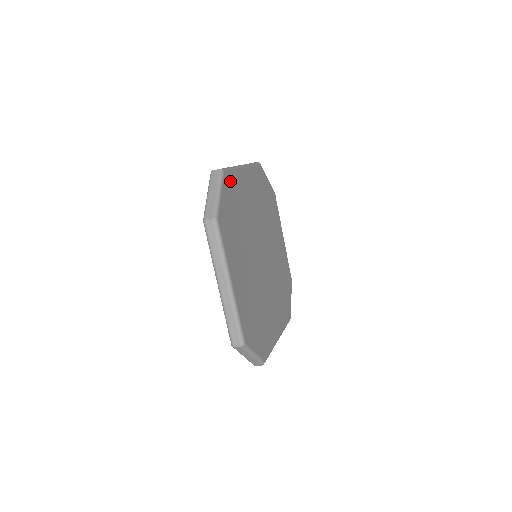
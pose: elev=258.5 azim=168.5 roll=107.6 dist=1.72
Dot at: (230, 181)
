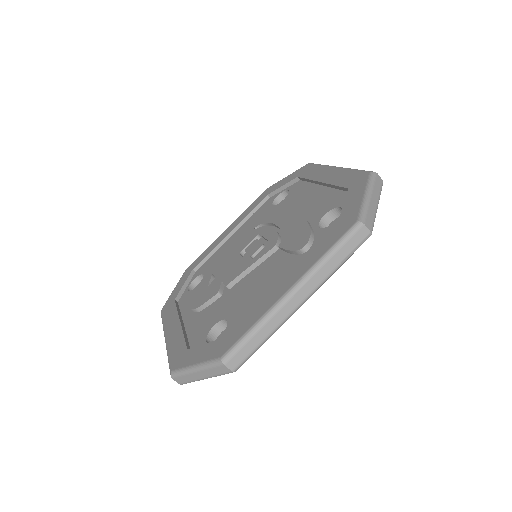
Dot at: occluded
